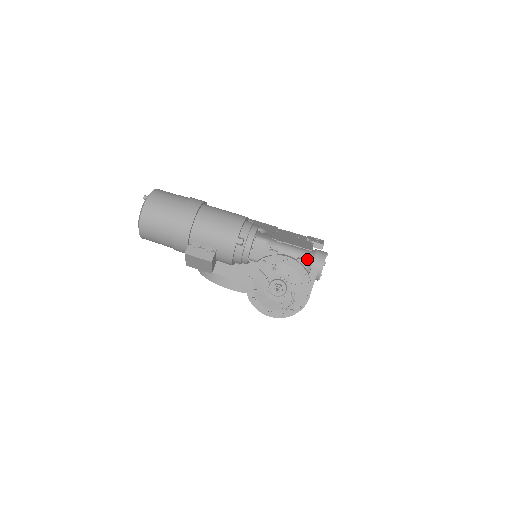
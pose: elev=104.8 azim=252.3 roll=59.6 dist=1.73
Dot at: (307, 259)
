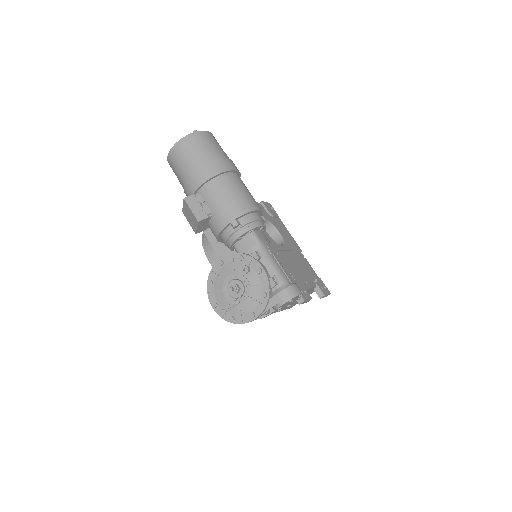
Dot at: (279, 284)
